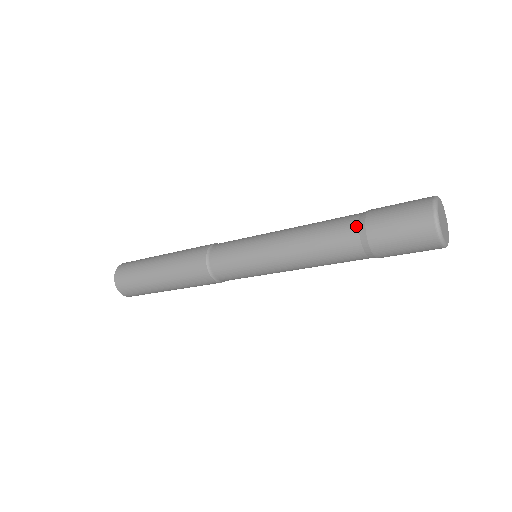
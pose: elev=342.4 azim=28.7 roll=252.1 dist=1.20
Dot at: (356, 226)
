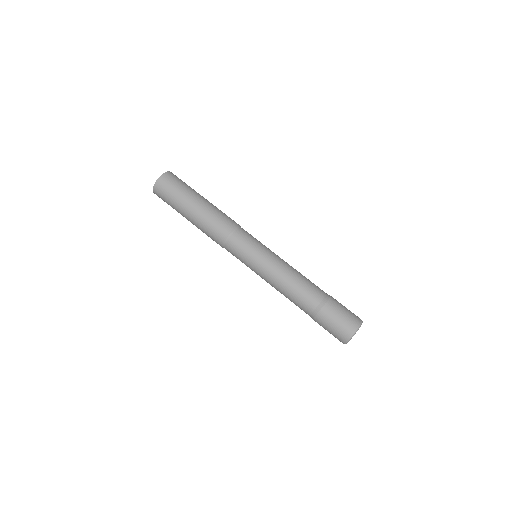
Dot at: (314, 309)
